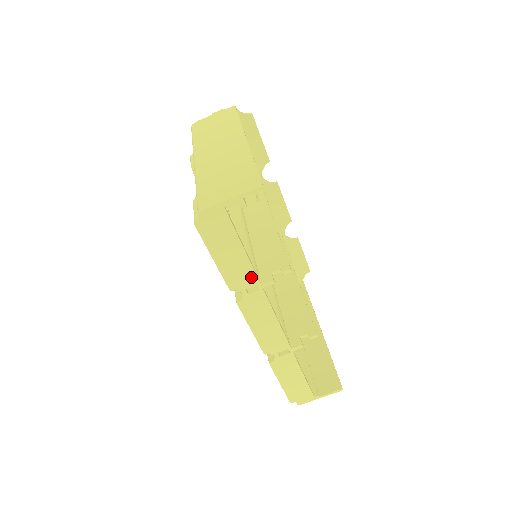
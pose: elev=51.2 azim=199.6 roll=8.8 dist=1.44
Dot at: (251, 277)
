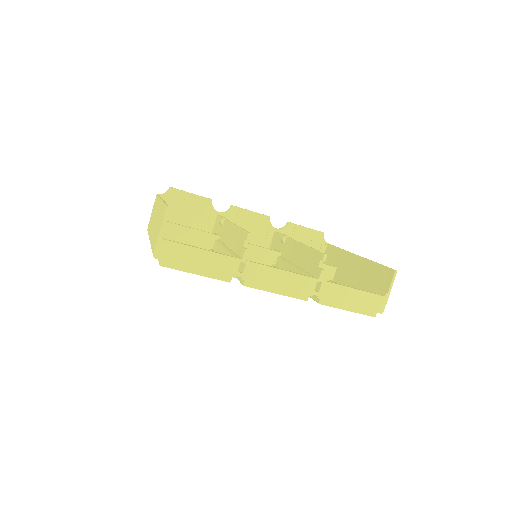
Dot at: (230, 261)
